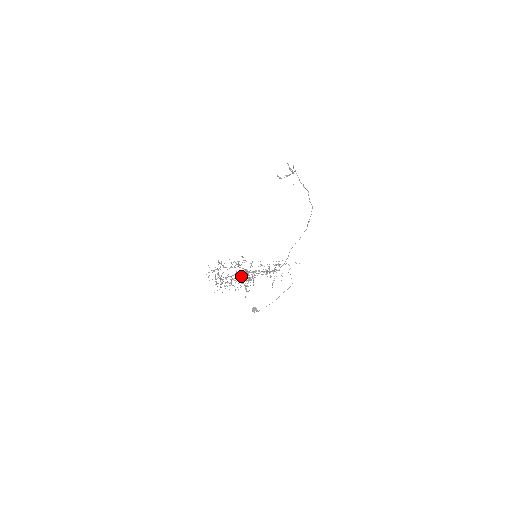
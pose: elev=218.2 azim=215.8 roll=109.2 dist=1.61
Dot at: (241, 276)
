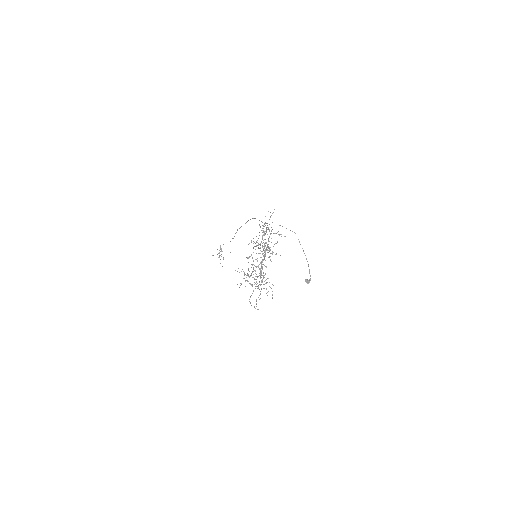
Dot at: (256, 246)
